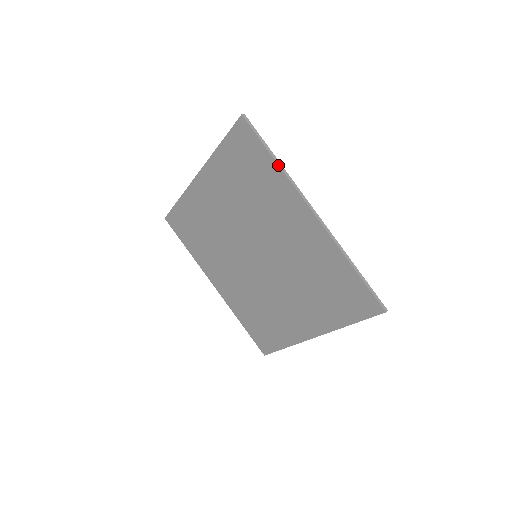
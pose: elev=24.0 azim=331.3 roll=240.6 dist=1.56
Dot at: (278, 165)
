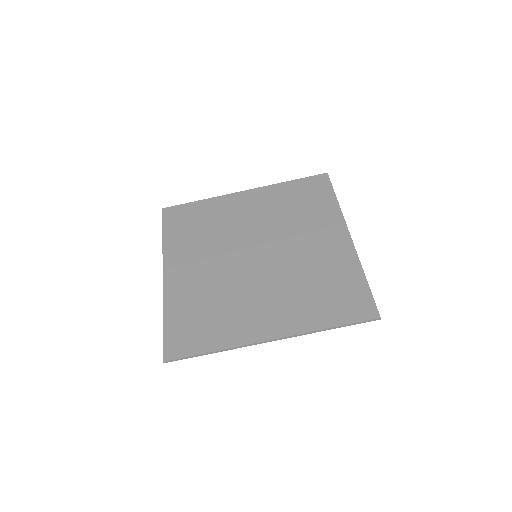
Dot at: (338, 203)
